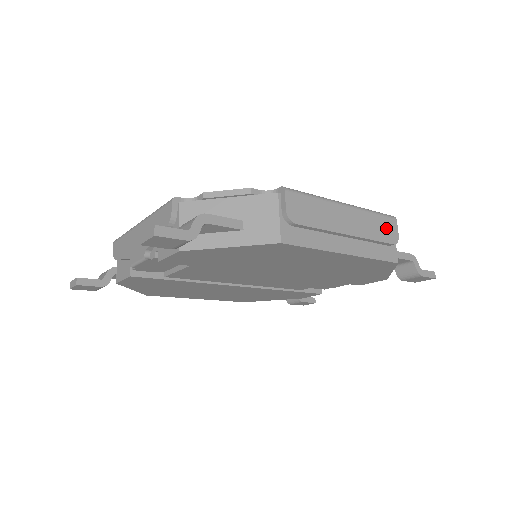
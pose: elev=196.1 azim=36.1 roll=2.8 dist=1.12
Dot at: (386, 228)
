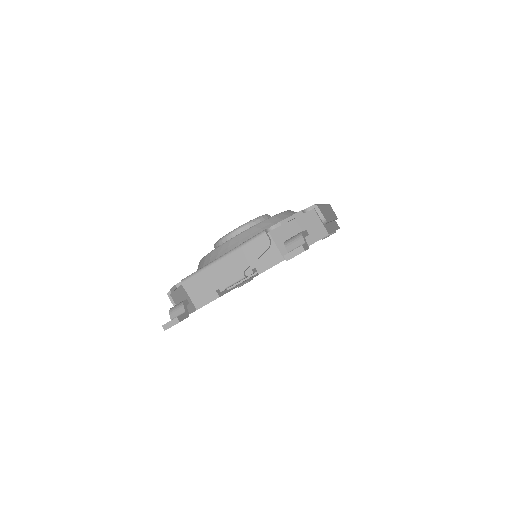
Dot at: (332, 211)
